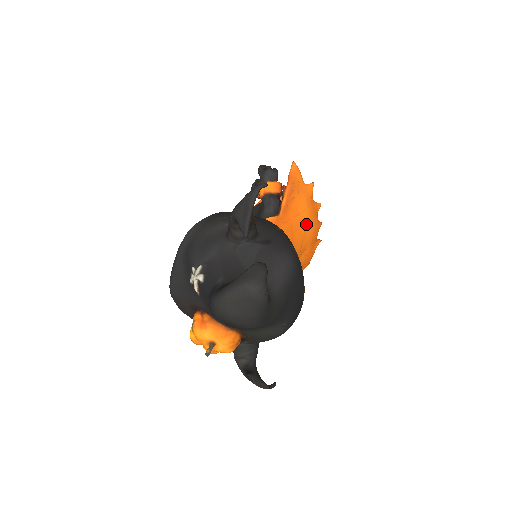
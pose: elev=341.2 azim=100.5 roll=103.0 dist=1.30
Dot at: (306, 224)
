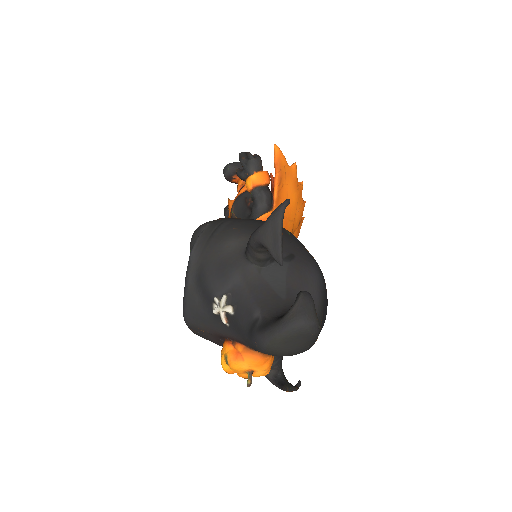
Dot at: (295, 209)
